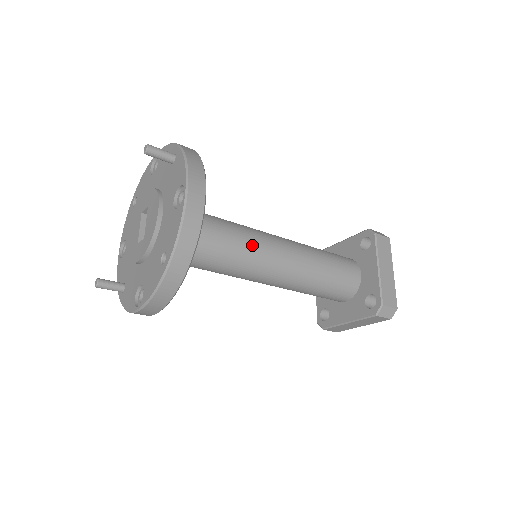
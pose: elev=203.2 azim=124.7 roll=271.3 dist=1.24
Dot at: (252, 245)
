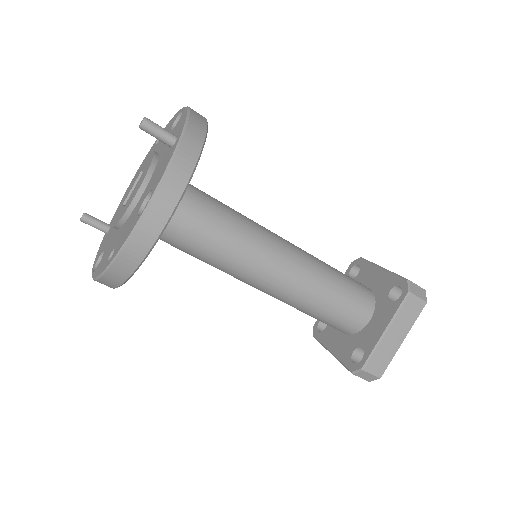
Dot at: (243, 255)
